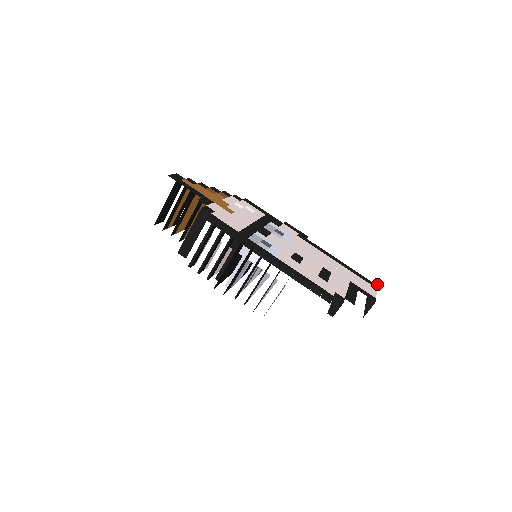
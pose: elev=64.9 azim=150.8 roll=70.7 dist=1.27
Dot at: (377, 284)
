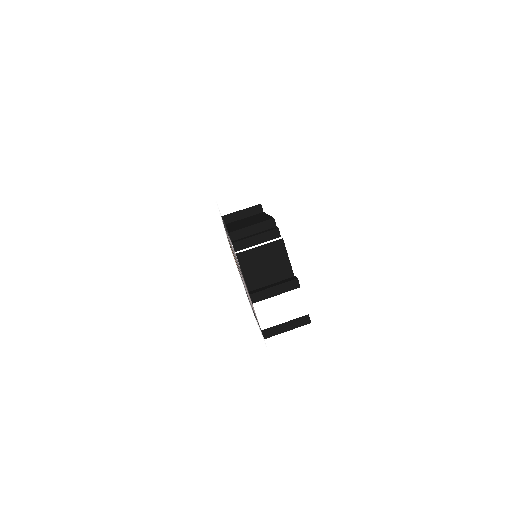
Dot at: occluded
